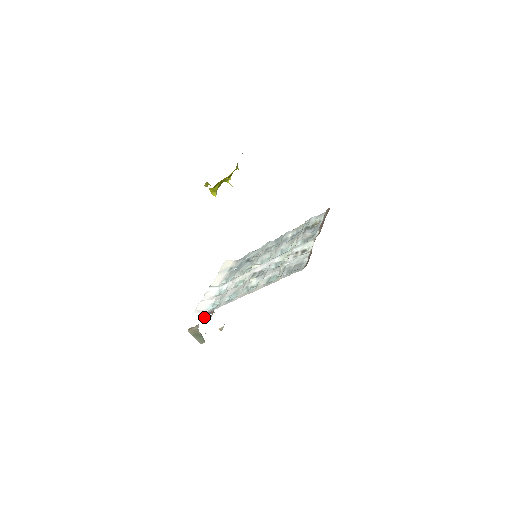
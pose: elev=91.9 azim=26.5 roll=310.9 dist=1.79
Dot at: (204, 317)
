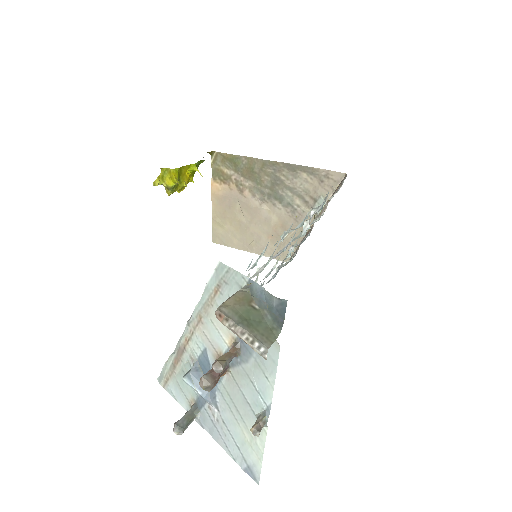
Dot at: occluded
